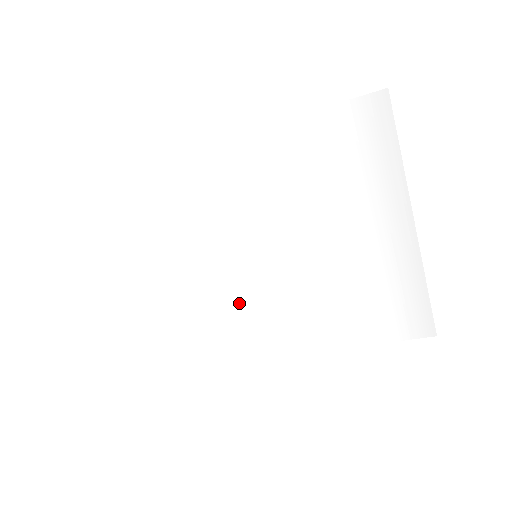
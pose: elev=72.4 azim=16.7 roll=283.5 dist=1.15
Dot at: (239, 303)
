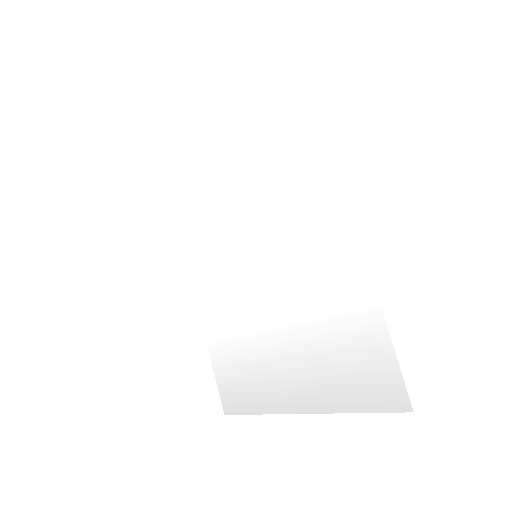
Dot at: (219, 237)
